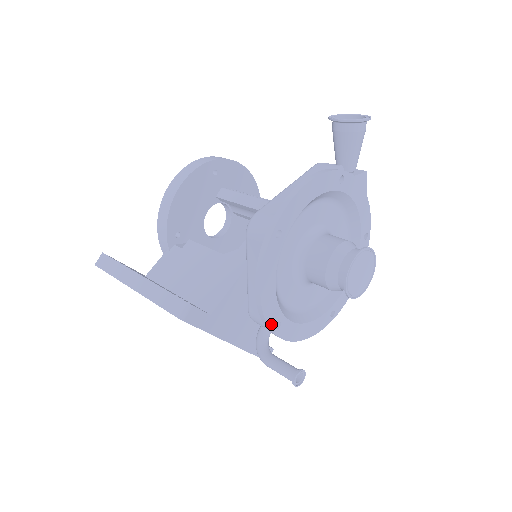
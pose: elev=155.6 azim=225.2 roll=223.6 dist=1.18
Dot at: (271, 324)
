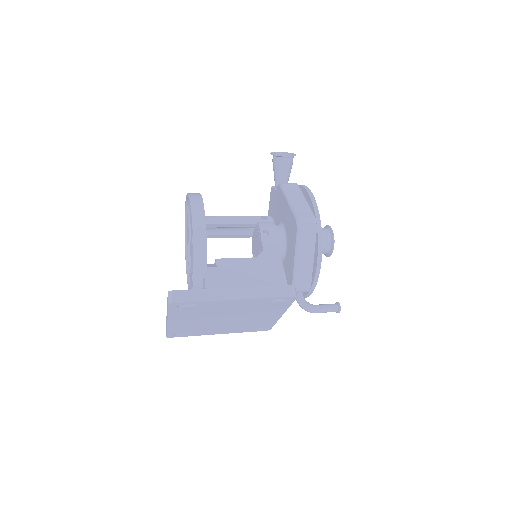
Dot at: (315, 284)
